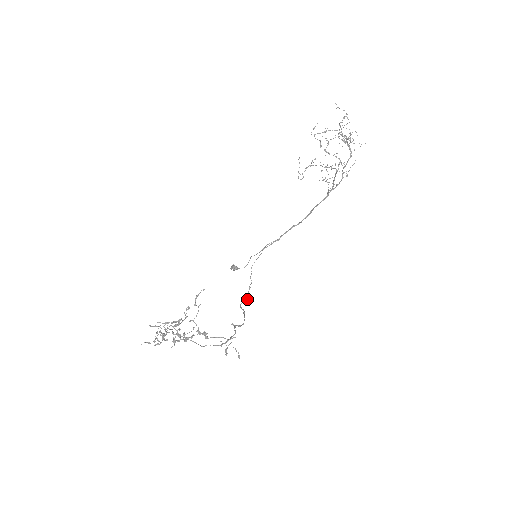
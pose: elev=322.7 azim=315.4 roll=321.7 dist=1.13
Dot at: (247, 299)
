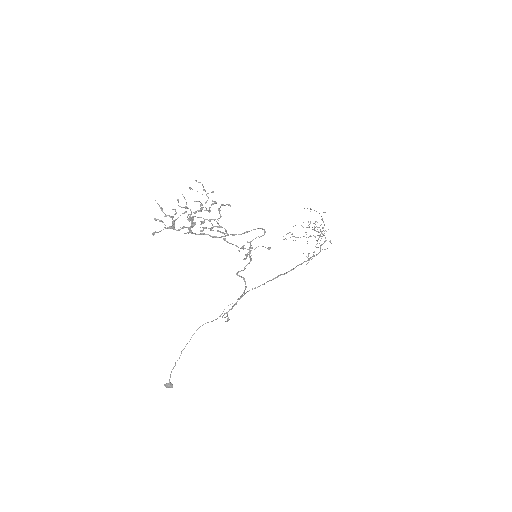
Dot at: (228, 319)
